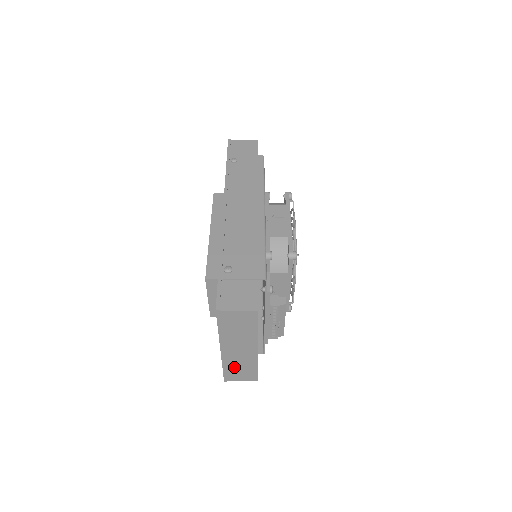
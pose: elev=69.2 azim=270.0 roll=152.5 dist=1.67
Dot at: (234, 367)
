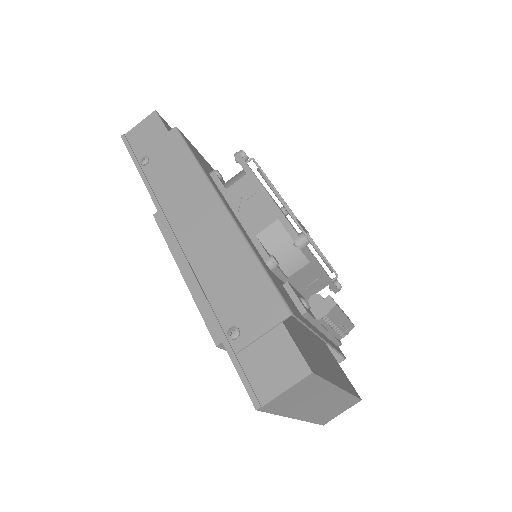
Dot at: (325, 413)
